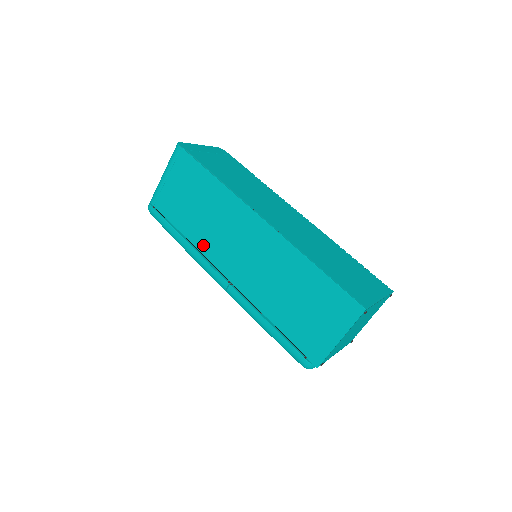
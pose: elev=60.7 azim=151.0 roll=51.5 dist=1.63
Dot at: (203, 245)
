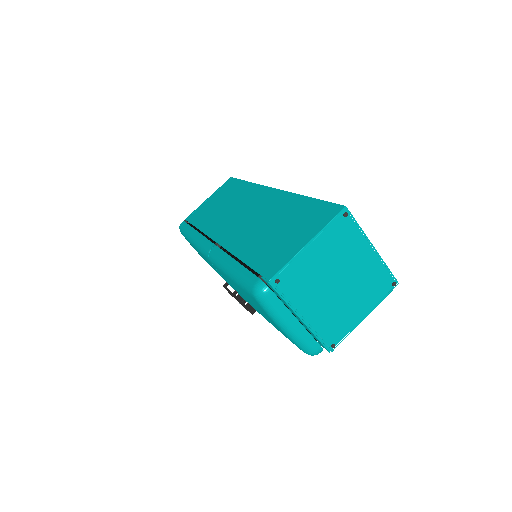
Dot at: (210, 227)
